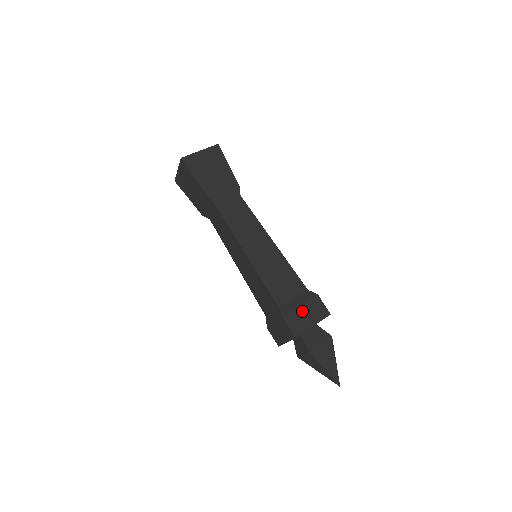
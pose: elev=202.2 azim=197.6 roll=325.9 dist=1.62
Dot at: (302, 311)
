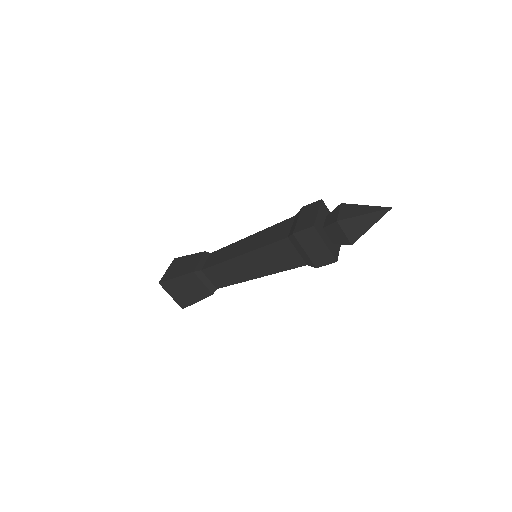
Dot at: (302, 219)
